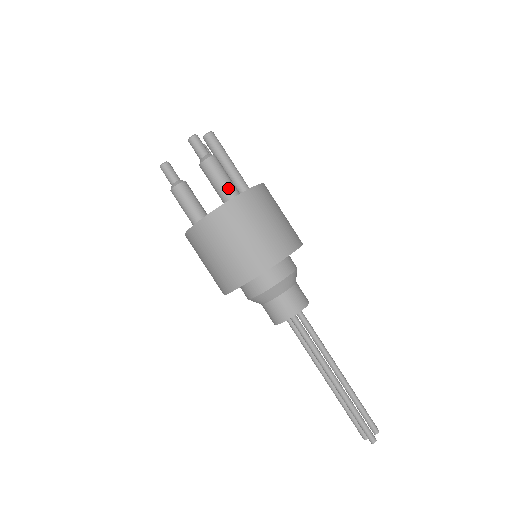
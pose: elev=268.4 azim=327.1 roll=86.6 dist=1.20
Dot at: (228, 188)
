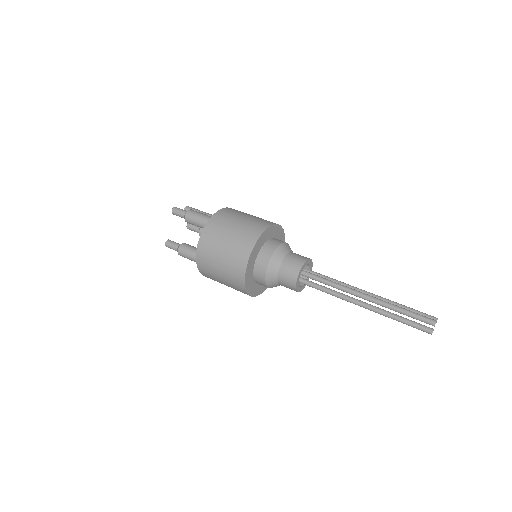
Dot at: (208, 219)
